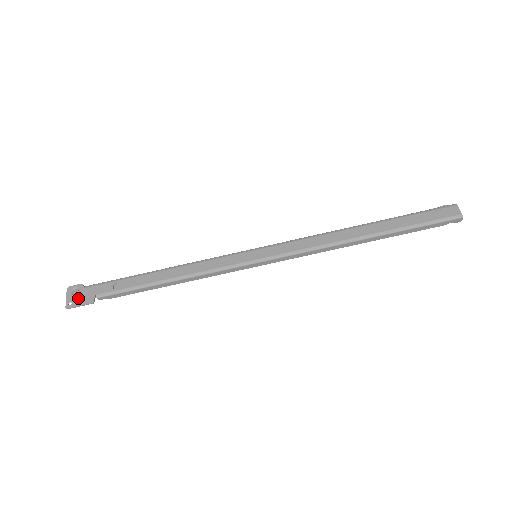
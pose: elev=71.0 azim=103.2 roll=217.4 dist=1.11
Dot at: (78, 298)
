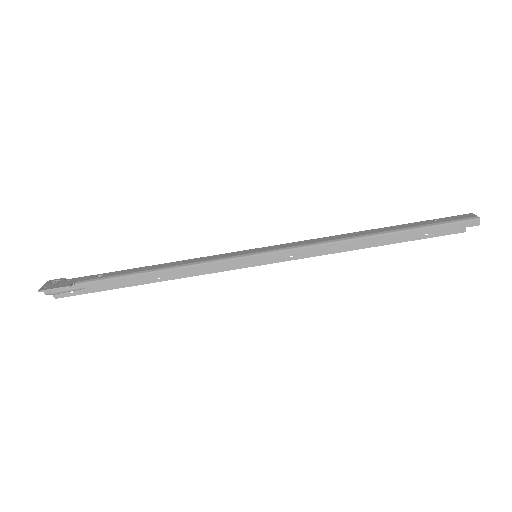
Dot at: (55, 284)
